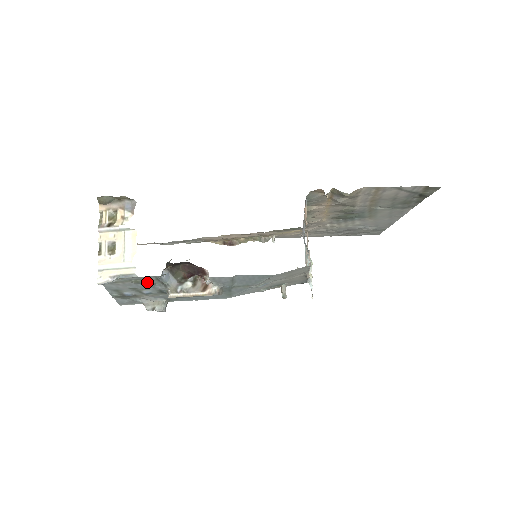
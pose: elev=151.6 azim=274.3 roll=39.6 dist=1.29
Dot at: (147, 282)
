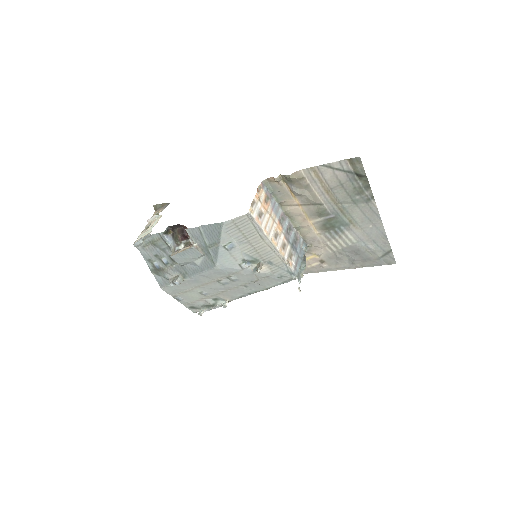
Dot at: (159, 243)
